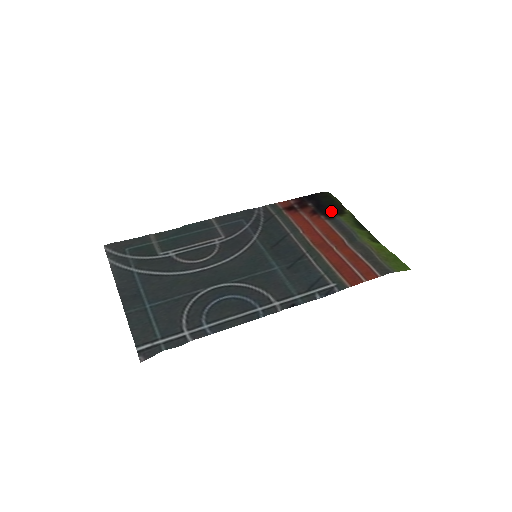
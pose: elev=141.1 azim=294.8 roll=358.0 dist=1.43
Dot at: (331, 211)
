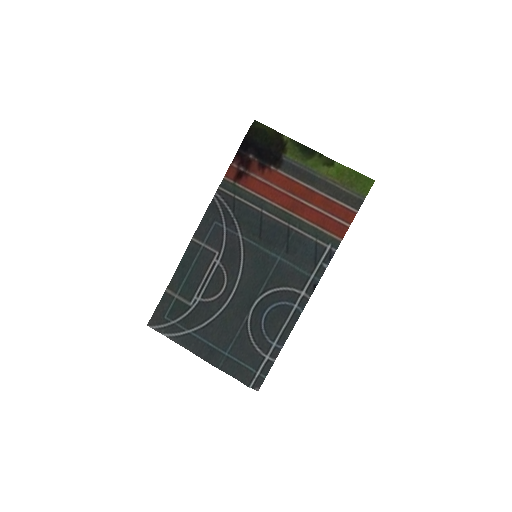
Dot at: (274, 152)
